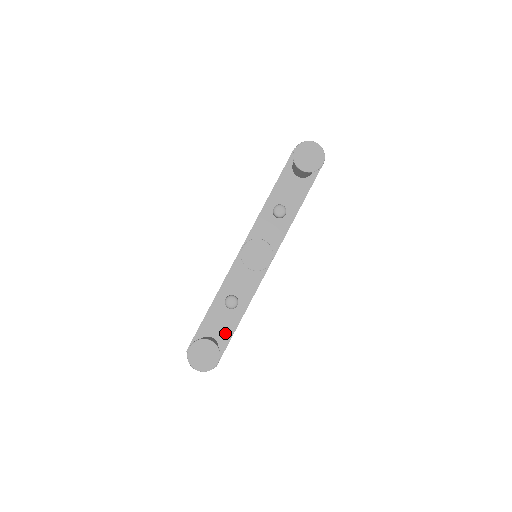
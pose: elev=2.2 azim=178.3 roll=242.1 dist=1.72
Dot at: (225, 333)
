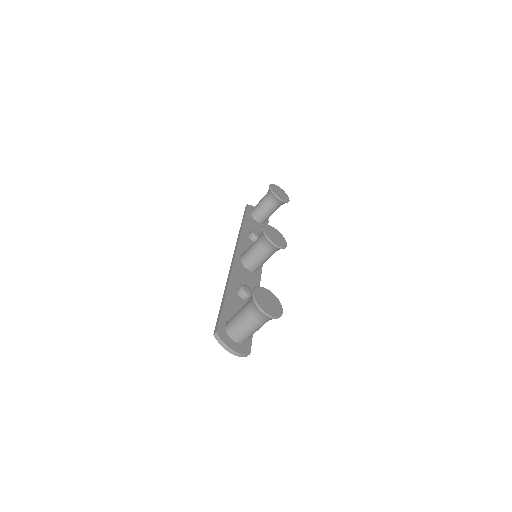
Dot at: occluded
